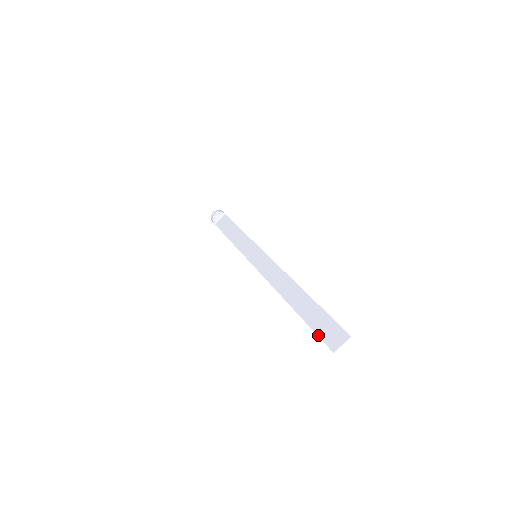
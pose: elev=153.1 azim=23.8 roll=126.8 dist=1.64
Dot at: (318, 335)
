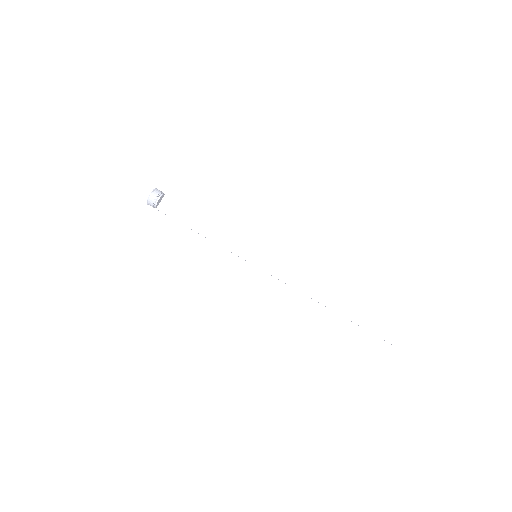
Dot at: (375, 334)
